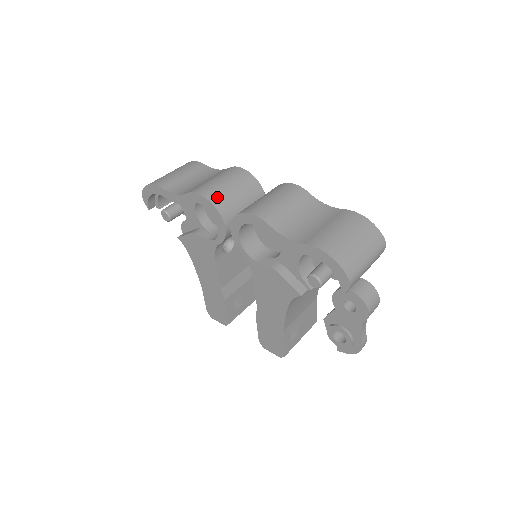
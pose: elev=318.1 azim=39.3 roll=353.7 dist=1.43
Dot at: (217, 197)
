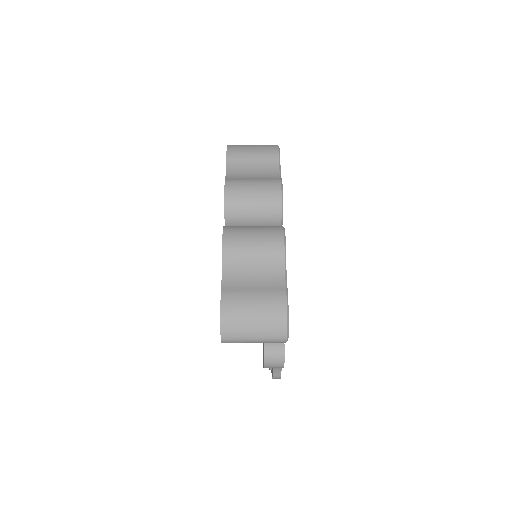
Dot at: (233, 200)
